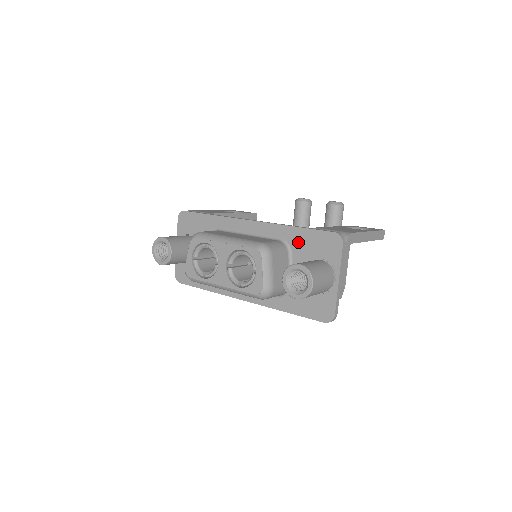
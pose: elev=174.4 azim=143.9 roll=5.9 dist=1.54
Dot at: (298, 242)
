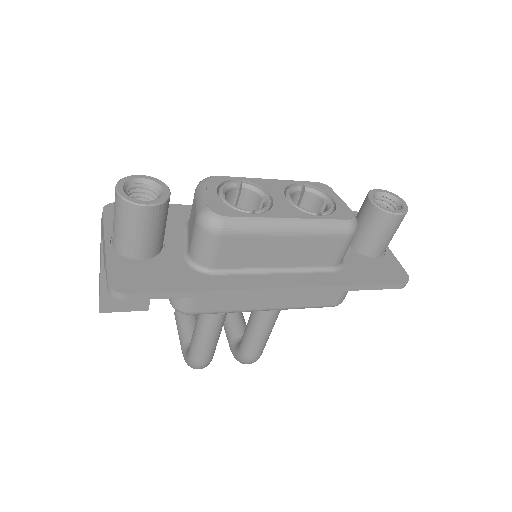
Dot at: occluded
